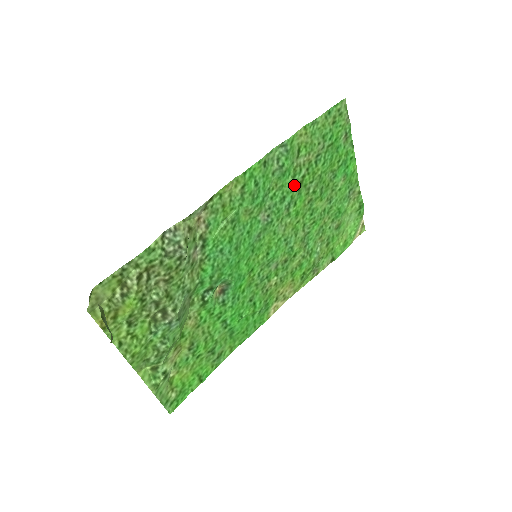
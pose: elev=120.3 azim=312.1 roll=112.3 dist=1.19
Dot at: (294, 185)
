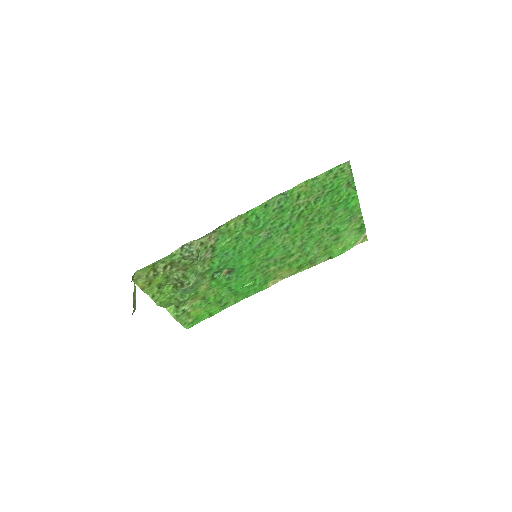
Dot at: (293, 216)
